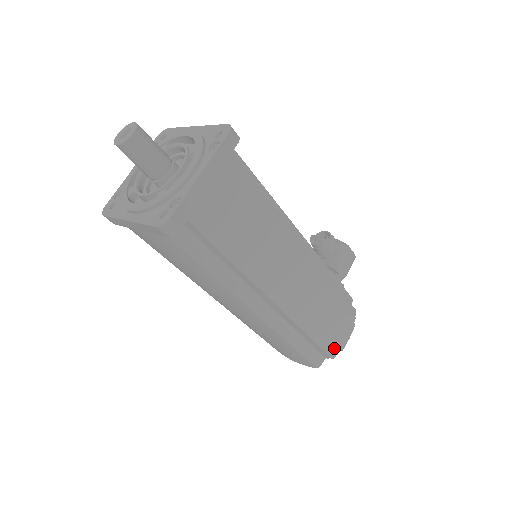
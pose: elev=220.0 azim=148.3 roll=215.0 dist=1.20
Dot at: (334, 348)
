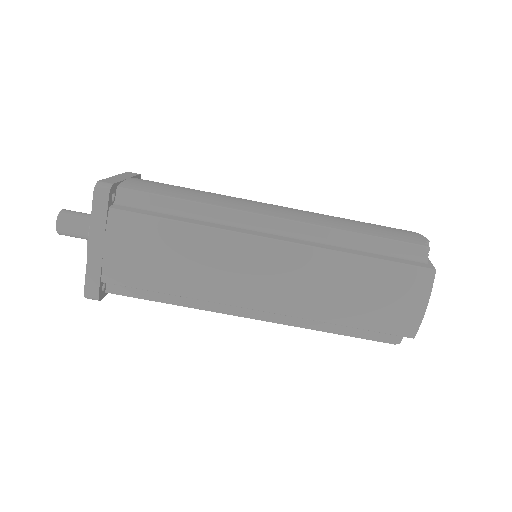
Dot at: (413, 240)
